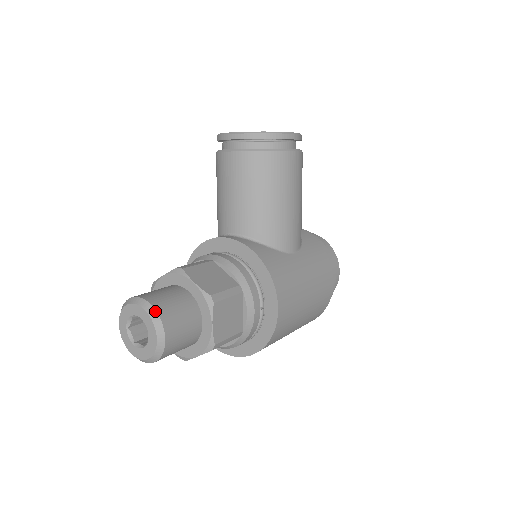
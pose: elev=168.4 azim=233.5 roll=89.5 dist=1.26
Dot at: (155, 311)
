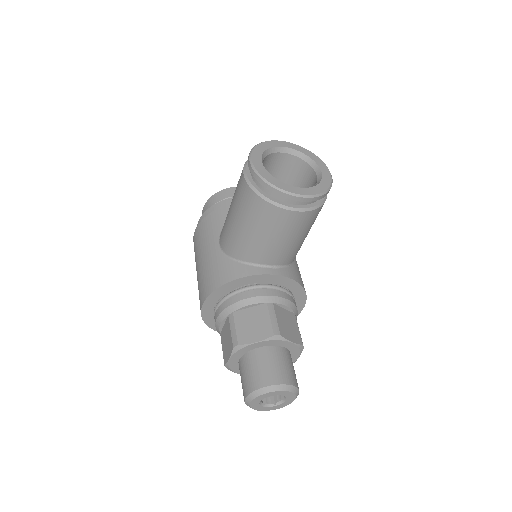
Dot at: (296, 388)
